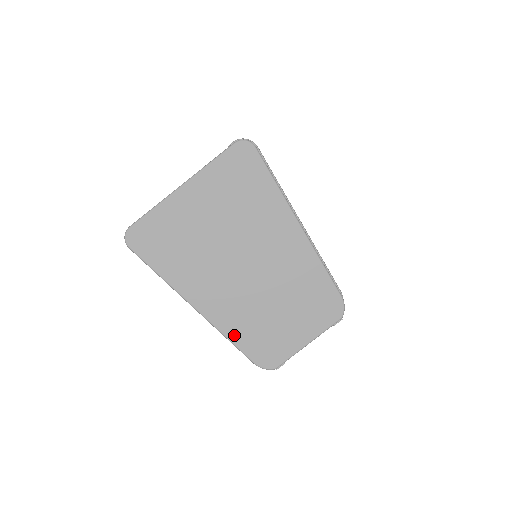
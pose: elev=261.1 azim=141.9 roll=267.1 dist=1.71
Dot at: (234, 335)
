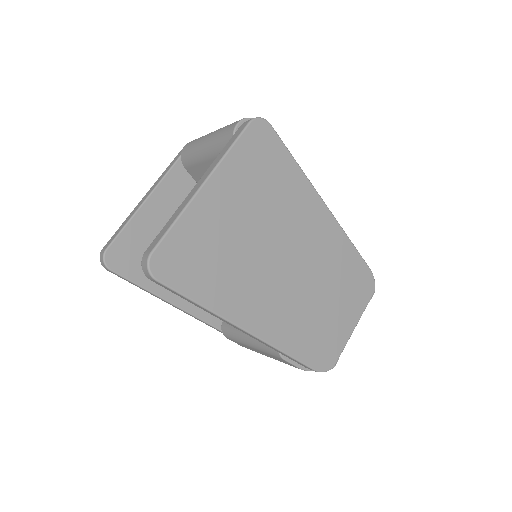
Dot at: (291, 347)
